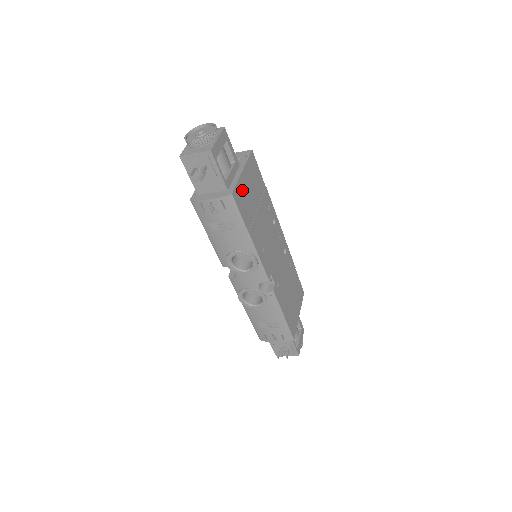
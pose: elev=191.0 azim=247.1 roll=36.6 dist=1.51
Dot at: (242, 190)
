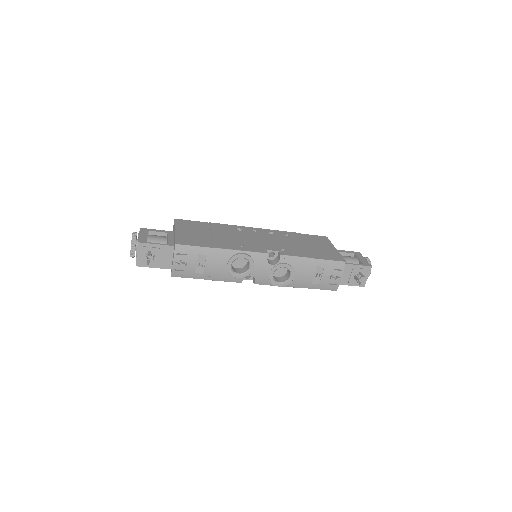
Dot at: (184, 237)
